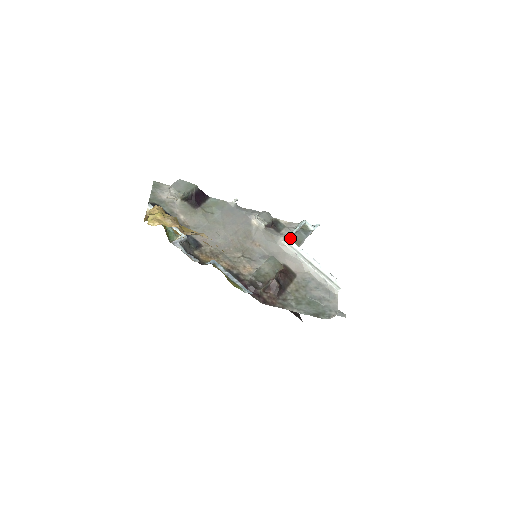
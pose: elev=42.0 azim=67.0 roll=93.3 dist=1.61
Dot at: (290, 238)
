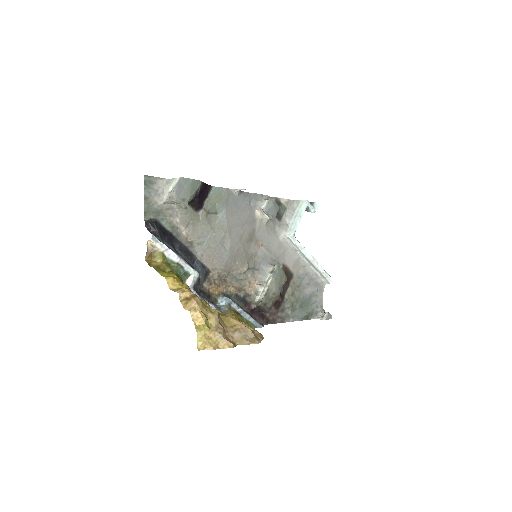
Dot at: (294, 235)
